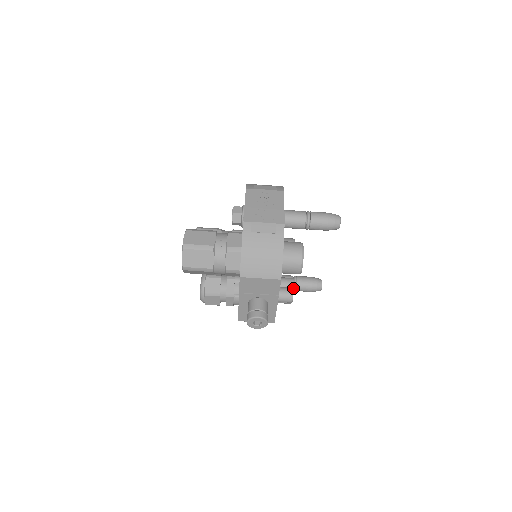
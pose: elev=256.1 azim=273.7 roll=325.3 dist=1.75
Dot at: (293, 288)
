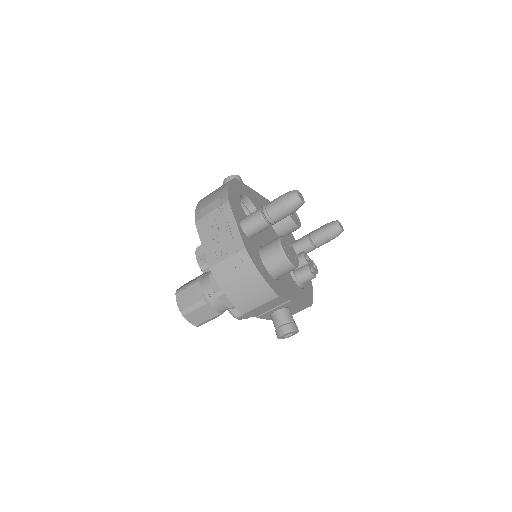
Dot at: (315, 247)
